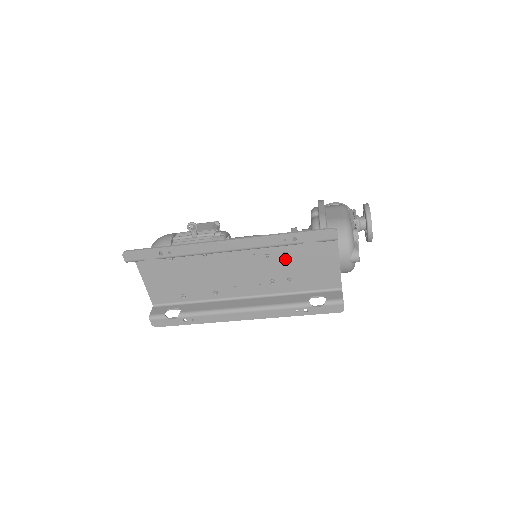
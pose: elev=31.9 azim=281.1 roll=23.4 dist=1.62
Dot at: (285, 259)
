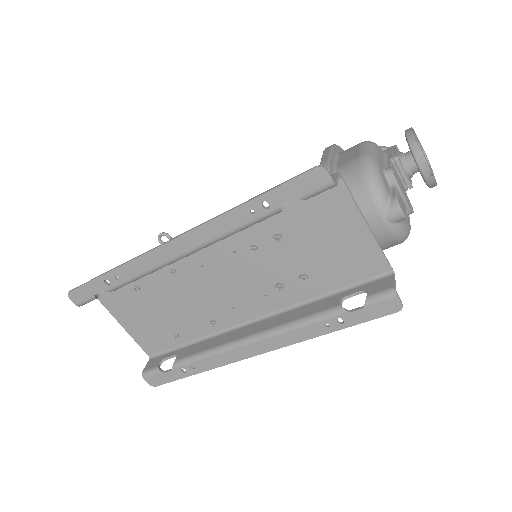
Dot at: (282, 246)
